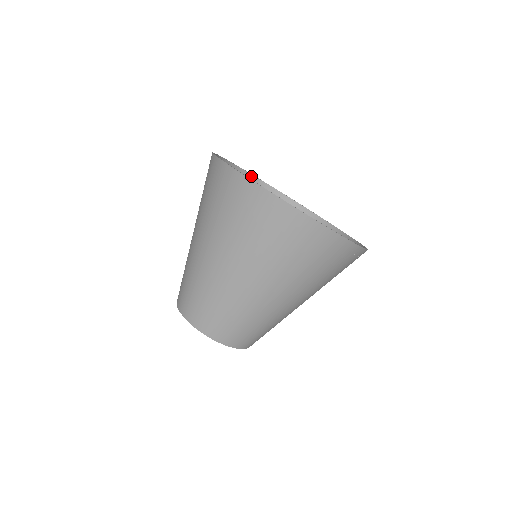
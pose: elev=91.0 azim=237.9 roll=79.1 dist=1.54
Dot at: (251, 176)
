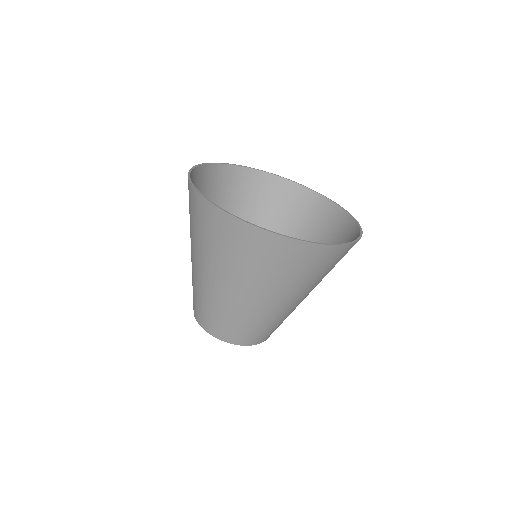
Dot at: (231, 166)
